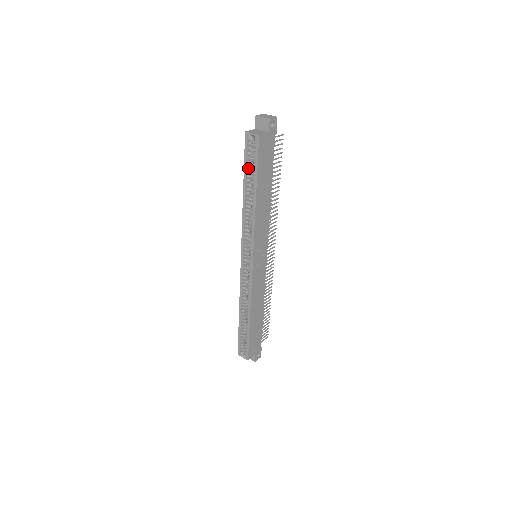
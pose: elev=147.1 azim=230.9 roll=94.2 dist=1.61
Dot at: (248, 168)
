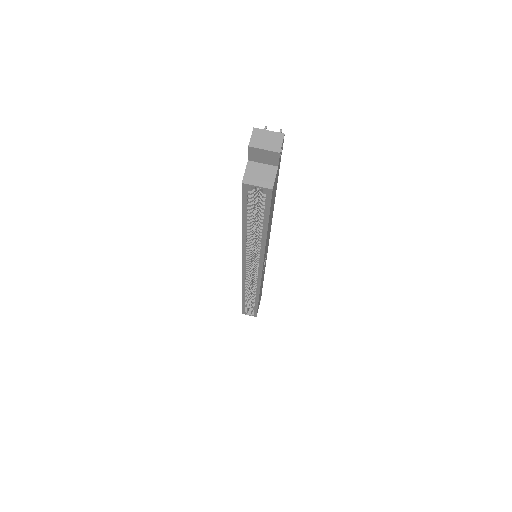
Dot at: (247, 210)
